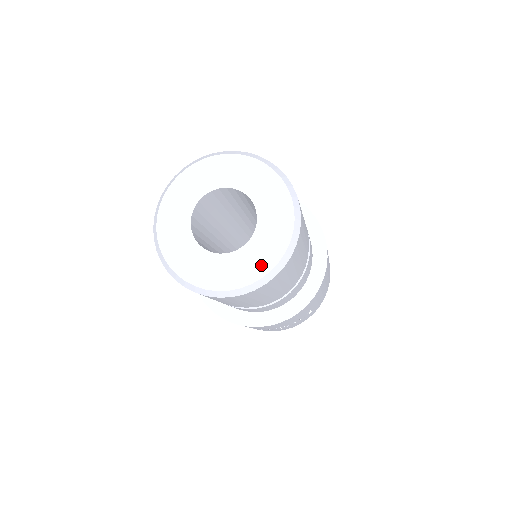
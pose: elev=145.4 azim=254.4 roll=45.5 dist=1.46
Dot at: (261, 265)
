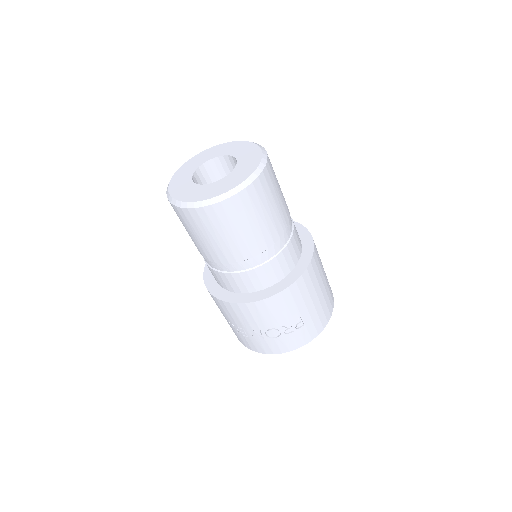
Dot at: (229, 186)
